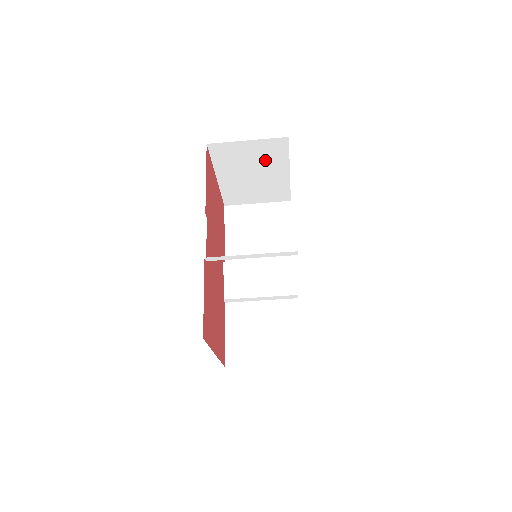
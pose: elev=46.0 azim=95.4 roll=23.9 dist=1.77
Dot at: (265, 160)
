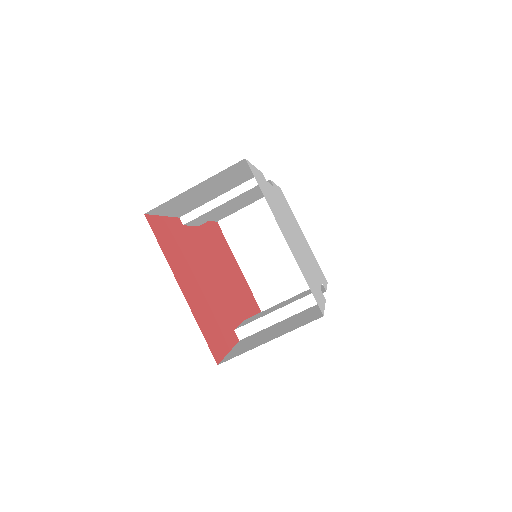
Dot at: (274, 226)
